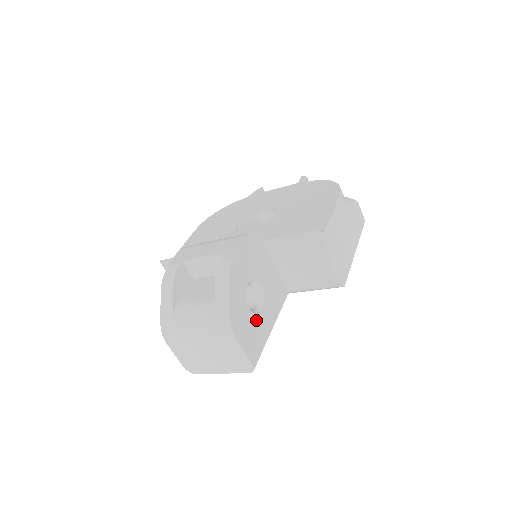
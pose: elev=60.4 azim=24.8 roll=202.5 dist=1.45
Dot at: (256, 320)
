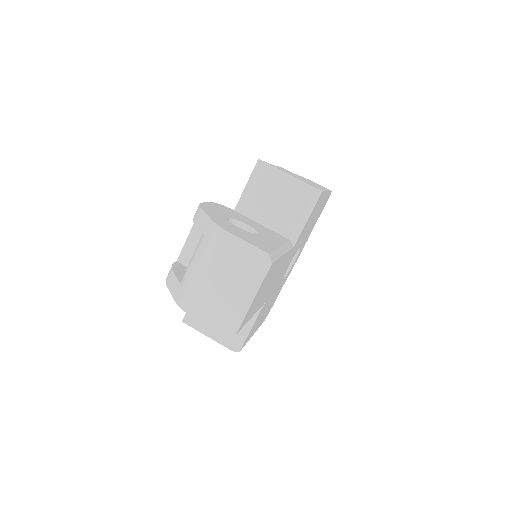
Dot at: (252, 235)
